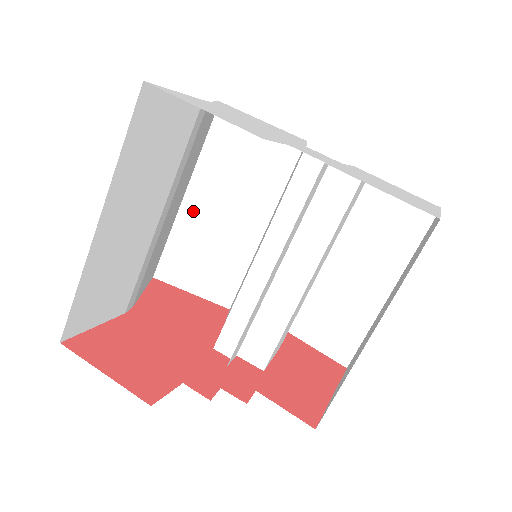
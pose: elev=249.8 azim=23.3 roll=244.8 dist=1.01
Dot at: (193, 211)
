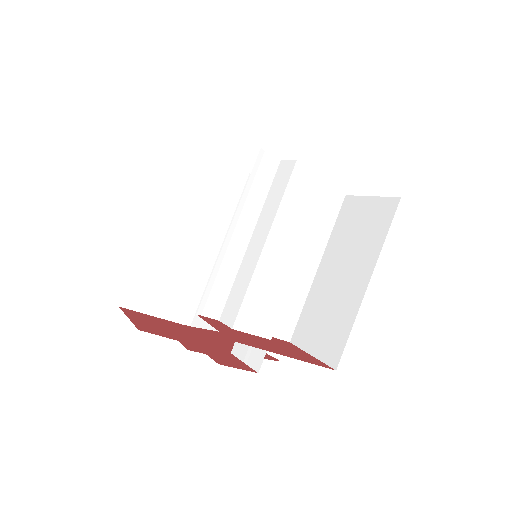
Dot at: occluded
